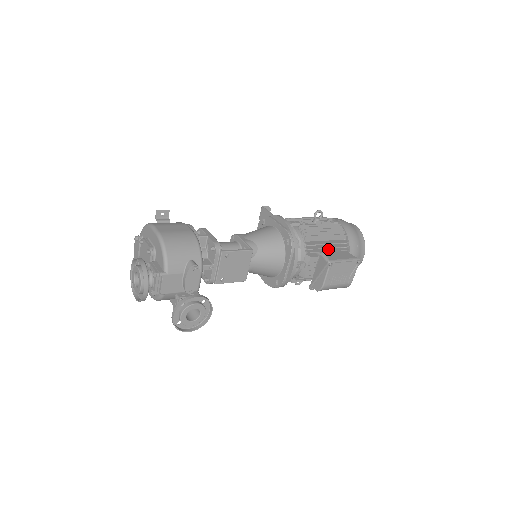
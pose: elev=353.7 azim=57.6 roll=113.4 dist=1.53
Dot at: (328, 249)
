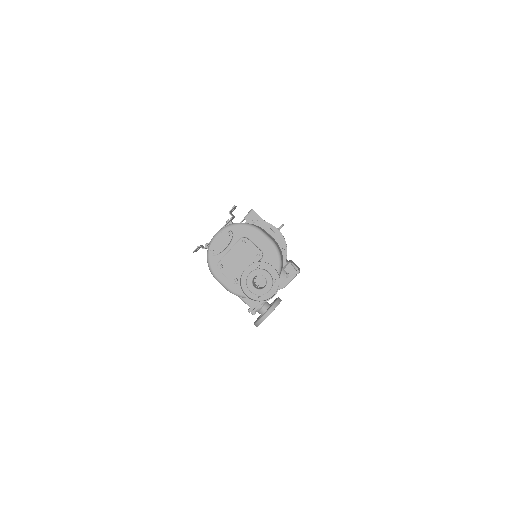
Dot at: occluded
